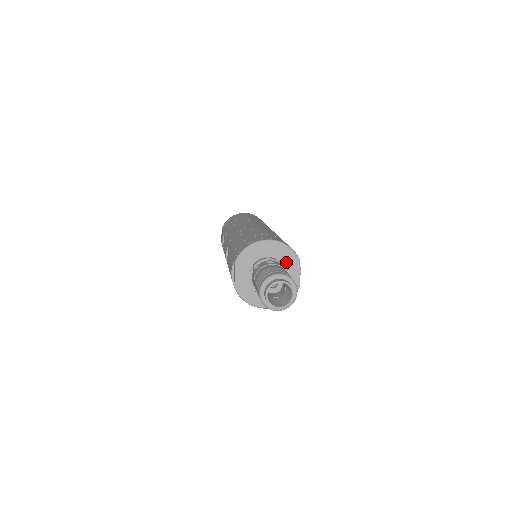
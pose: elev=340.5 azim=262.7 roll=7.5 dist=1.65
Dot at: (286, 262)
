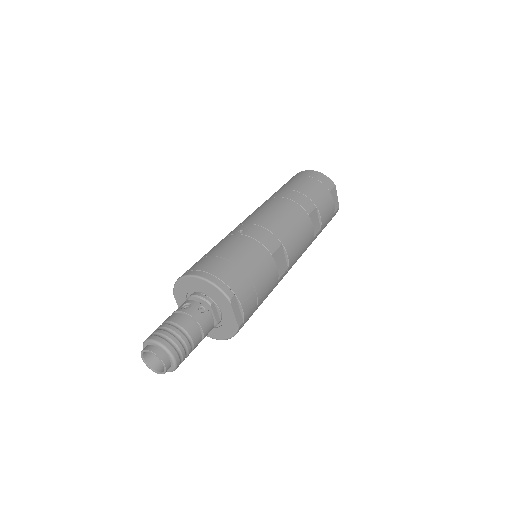
Dot at: (217, 300)
